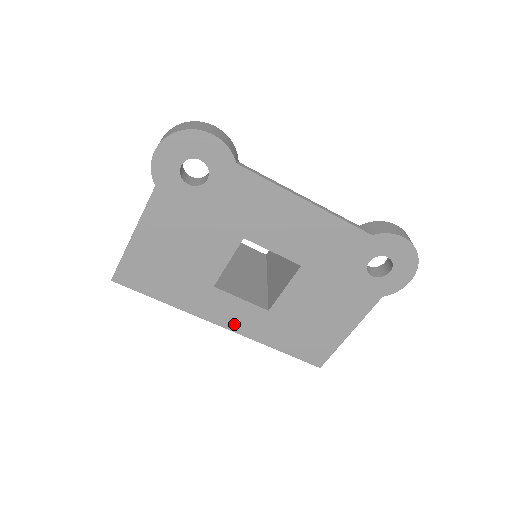
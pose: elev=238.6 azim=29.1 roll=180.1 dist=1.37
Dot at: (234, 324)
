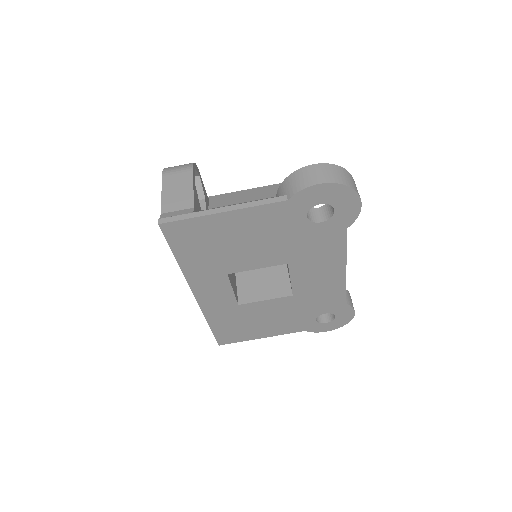
Dot at: (205, 299)
